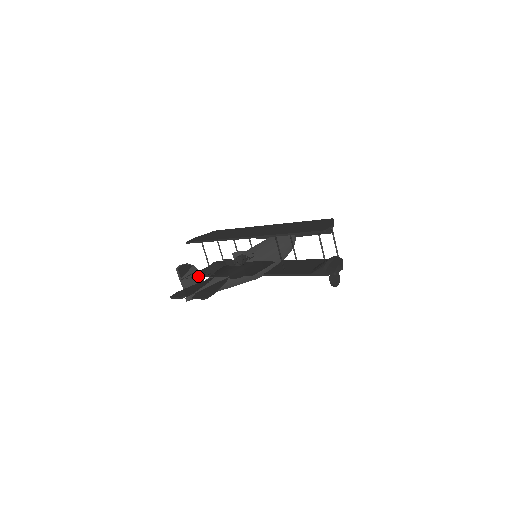
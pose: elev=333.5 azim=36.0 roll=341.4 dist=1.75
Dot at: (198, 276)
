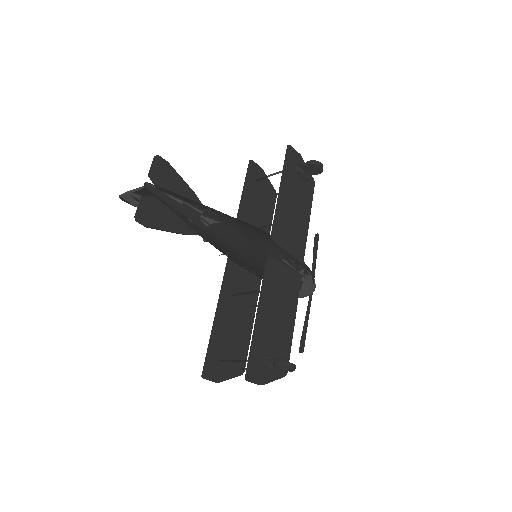
Dot at: occluded
